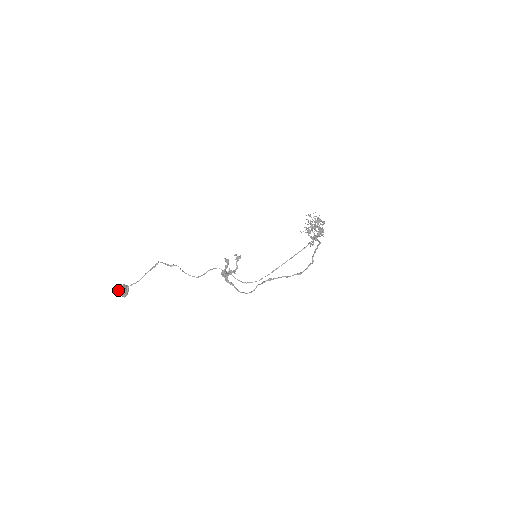
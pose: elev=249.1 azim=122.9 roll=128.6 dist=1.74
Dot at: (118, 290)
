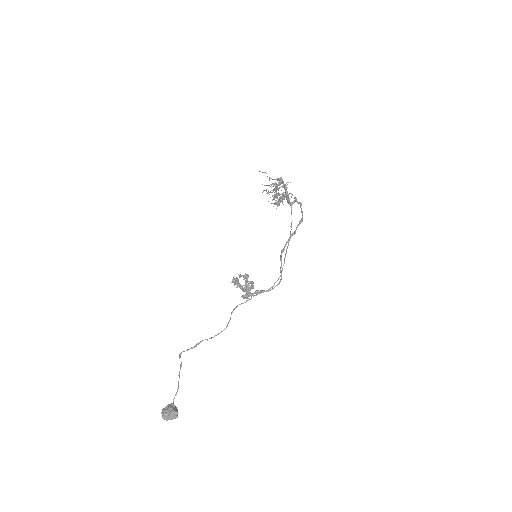
Dot at: (163, 413)
